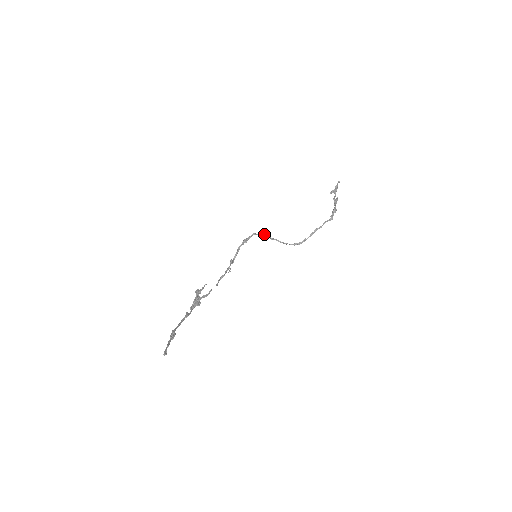
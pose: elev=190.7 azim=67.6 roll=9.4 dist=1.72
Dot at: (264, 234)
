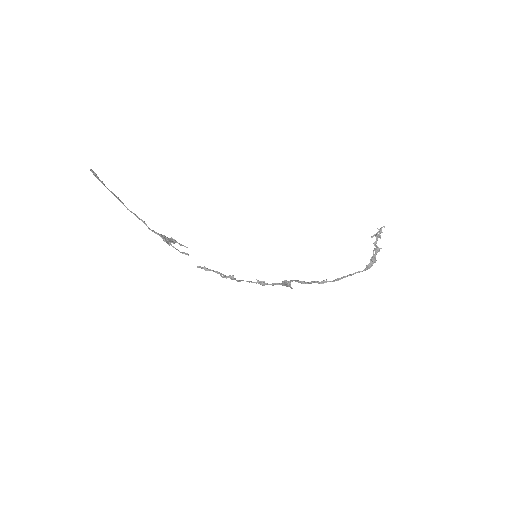
Dot at: occluded
